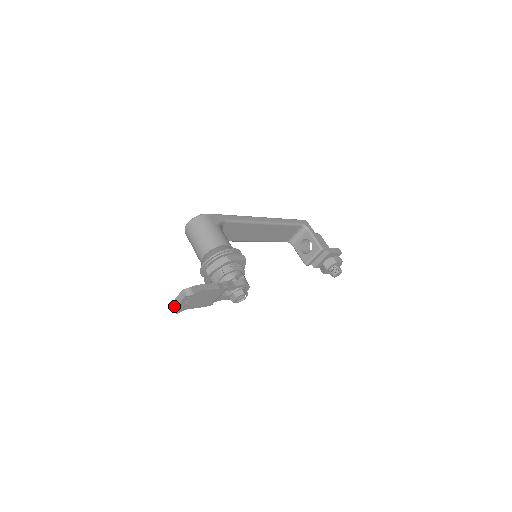
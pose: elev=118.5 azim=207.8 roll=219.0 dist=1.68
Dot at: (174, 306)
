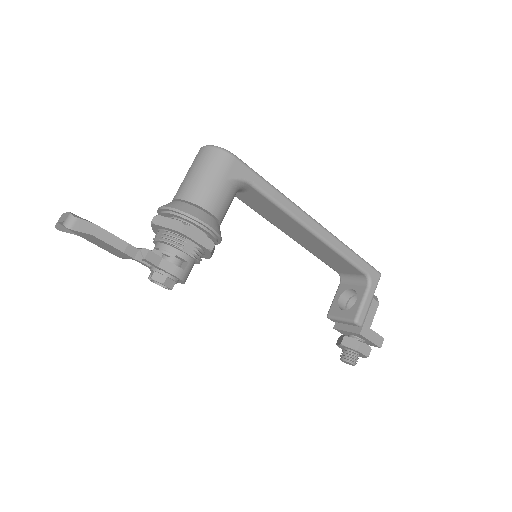
Dot at: (59, 219)
